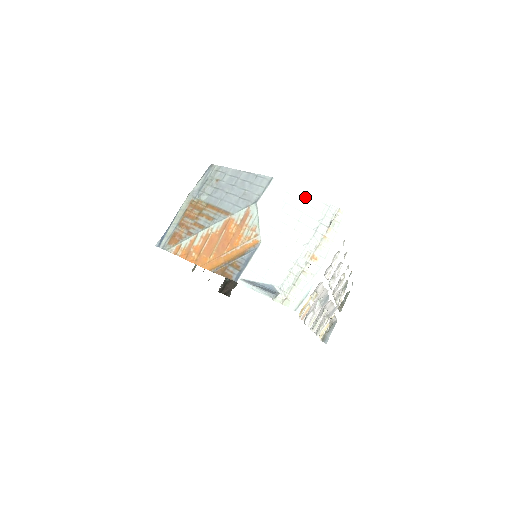
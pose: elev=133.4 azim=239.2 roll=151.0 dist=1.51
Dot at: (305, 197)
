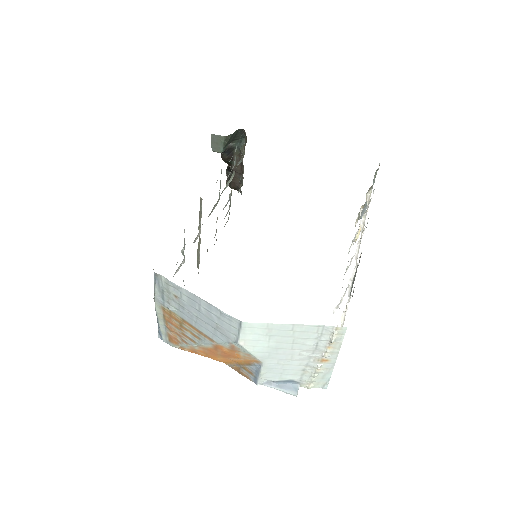
Dot at: (290, 327)
